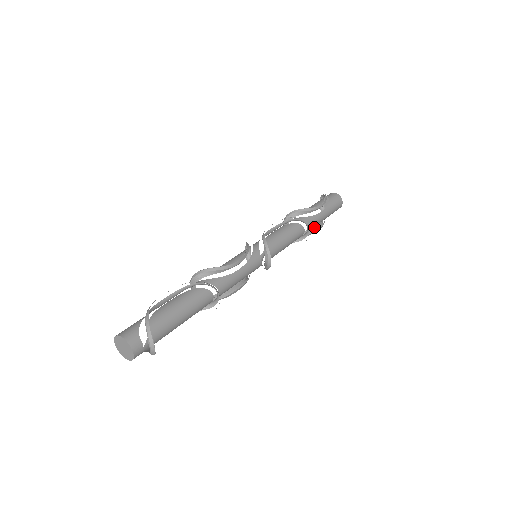
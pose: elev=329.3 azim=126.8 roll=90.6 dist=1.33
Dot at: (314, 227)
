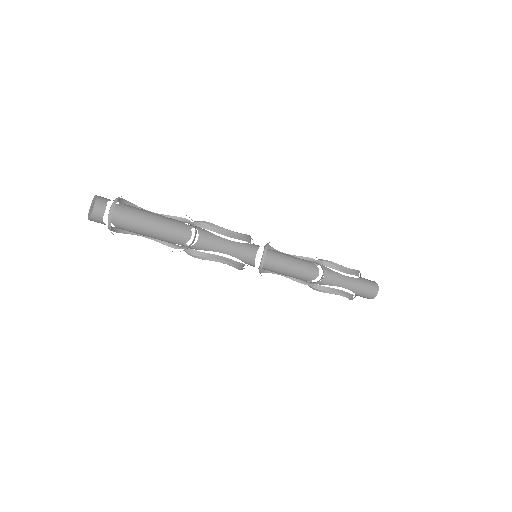
Dot at: (336, 289)
